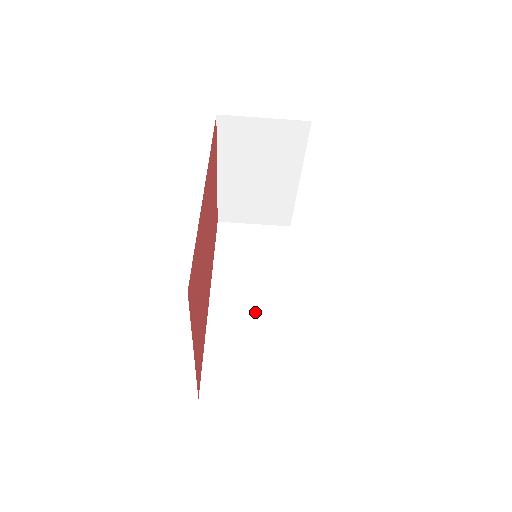
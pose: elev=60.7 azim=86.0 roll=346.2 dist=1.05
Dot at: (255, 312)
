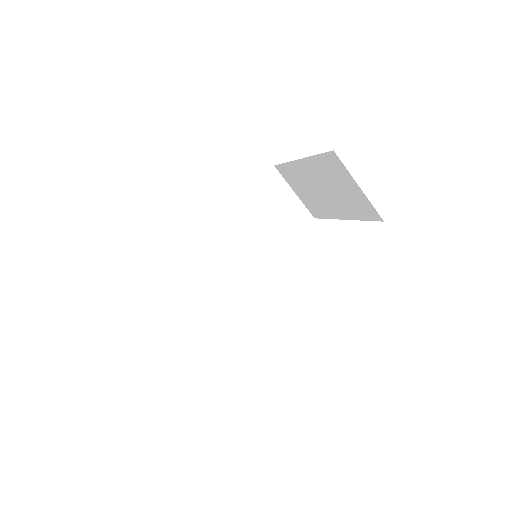
Dot at: (229, 260)
